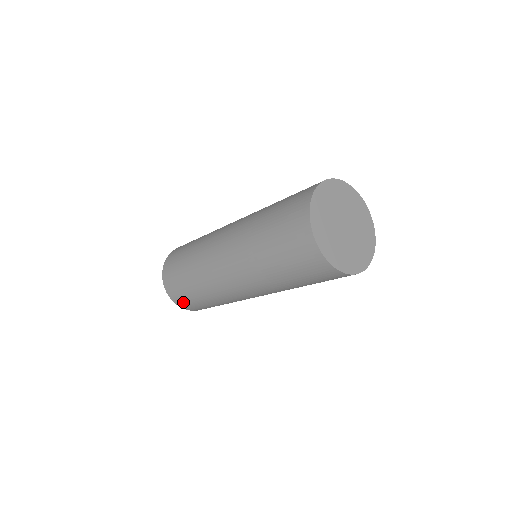
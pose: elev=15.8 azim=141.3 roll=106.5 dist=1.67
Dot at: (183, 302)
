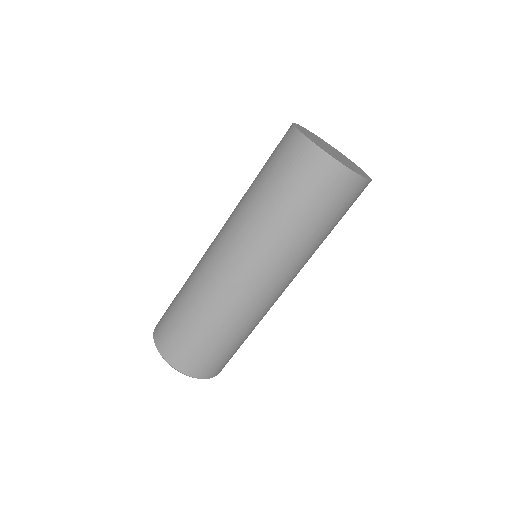
Dot at: (206, 367)
